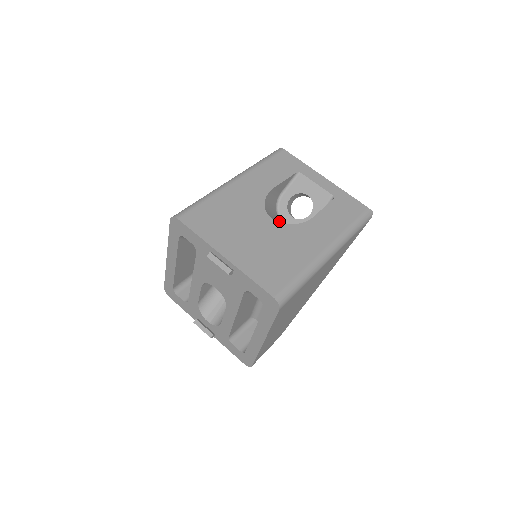
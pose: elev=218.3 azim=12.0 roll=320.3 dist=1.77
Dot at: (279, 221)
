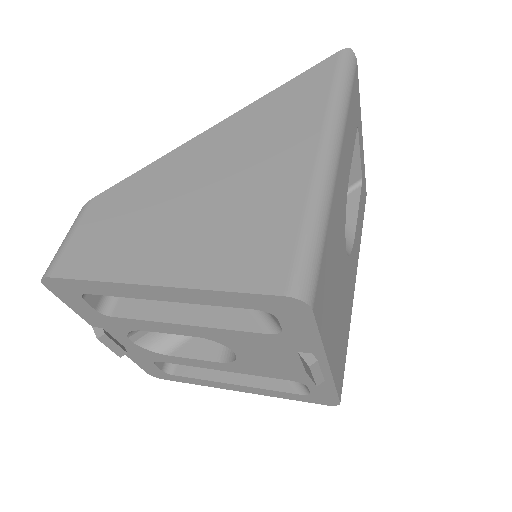
Dot at: occluded
